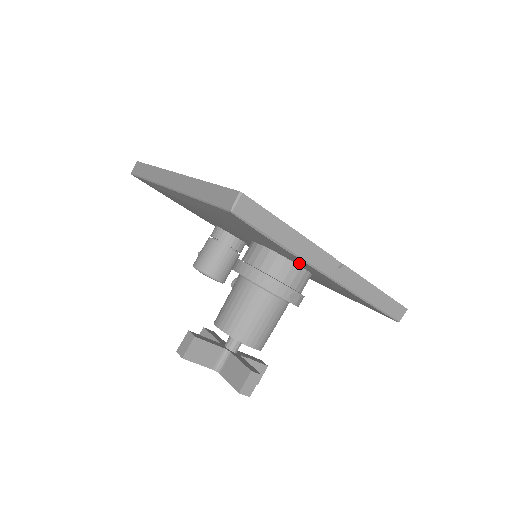
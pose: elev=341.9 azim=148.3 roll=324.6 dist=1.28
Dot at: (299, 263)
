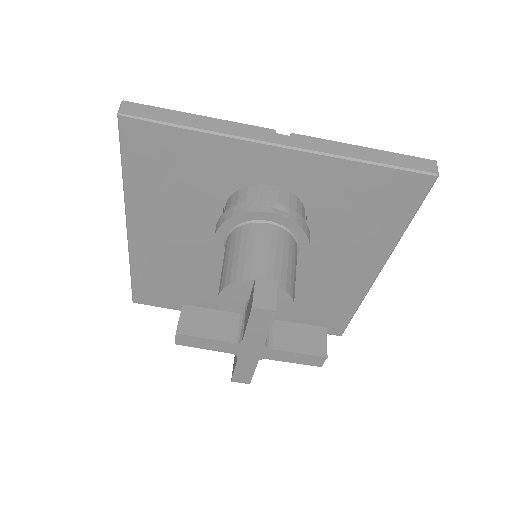
Dot at: (252, 169)
